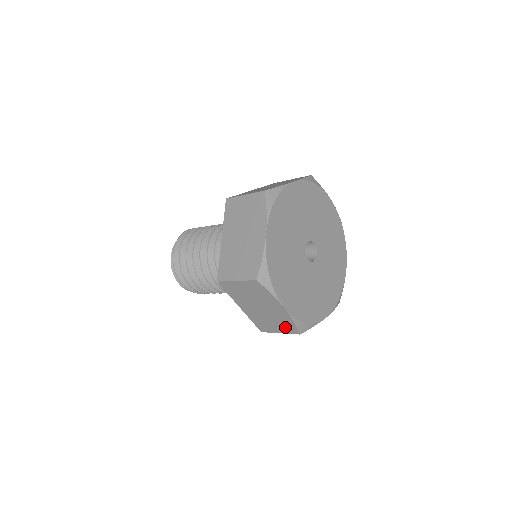
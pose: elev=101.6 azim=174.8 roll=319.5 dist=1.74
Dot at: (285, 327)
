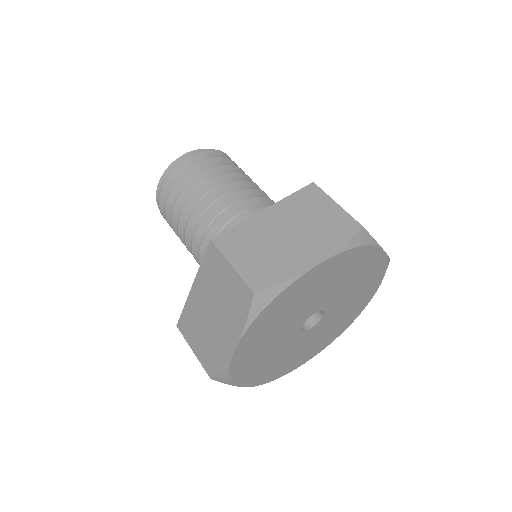
Dot at: (207, 355)
